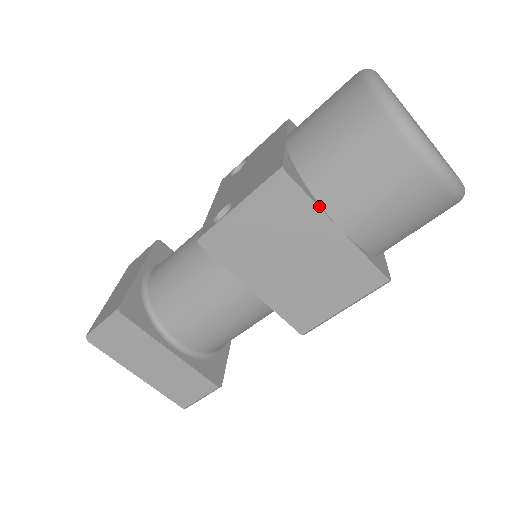
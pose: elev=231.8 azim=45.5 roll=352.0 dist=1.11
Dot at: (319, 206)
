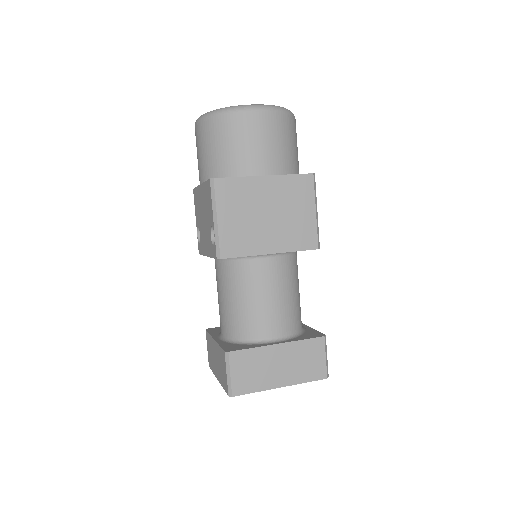
Dot at: (244, 177)
